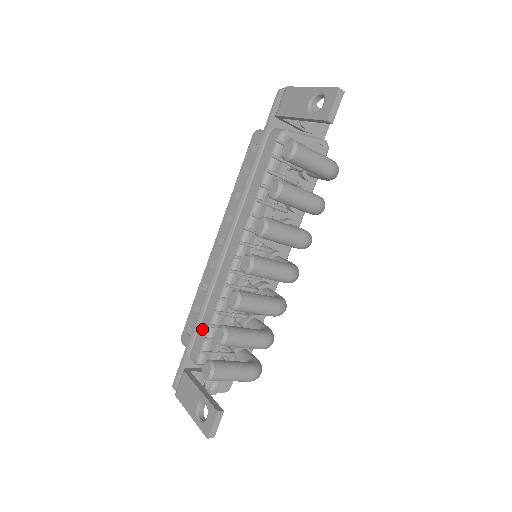
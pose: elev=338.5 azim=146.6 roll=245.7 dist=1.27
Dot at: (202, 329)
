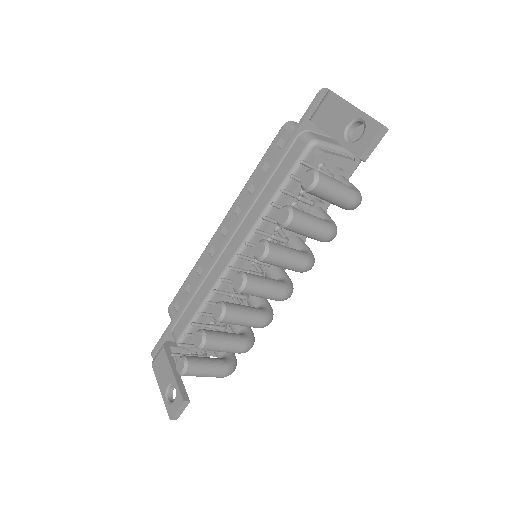
Dot at: (187, 313)
